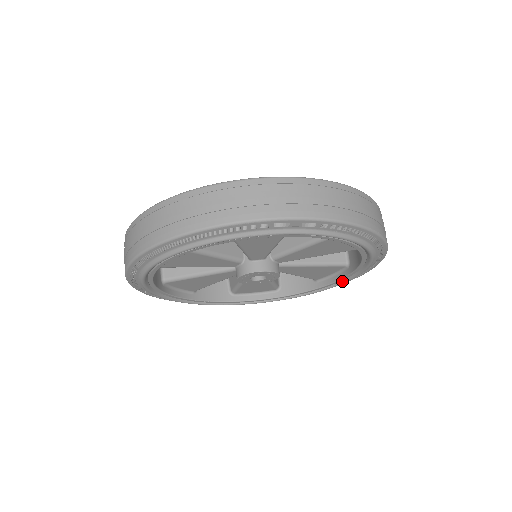
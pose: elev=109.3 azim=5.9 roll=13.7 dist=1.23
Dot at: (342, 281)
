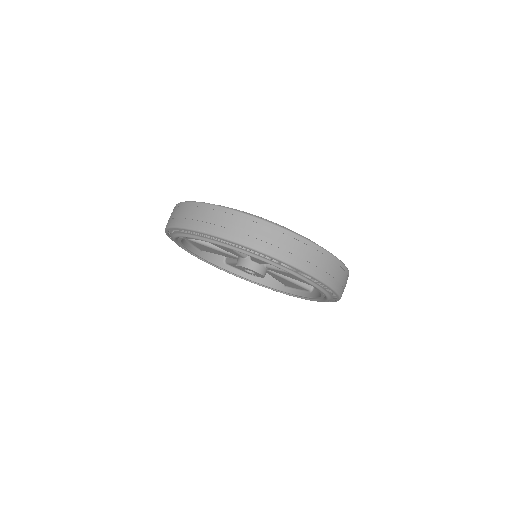
Dot at: (302, 297)
